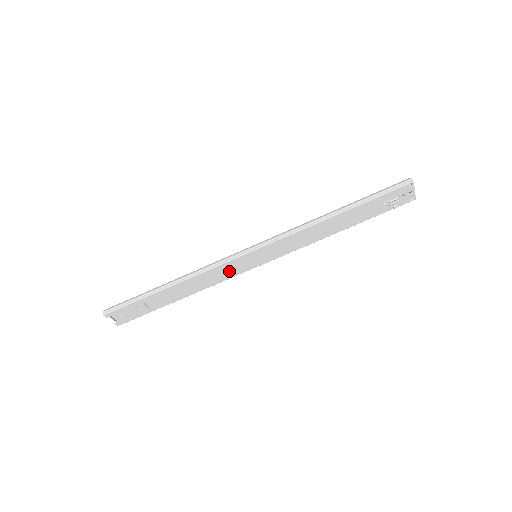
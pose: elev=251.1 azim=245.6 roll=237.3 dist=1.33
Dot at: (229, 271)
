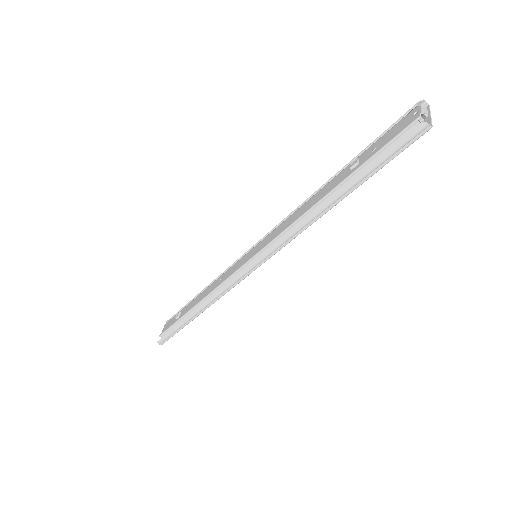
Dot at: occluded
